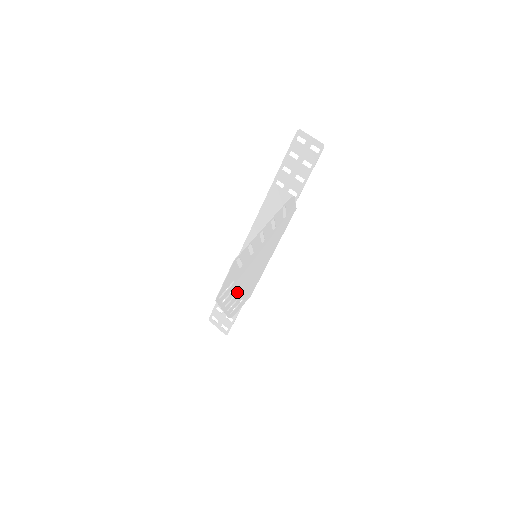
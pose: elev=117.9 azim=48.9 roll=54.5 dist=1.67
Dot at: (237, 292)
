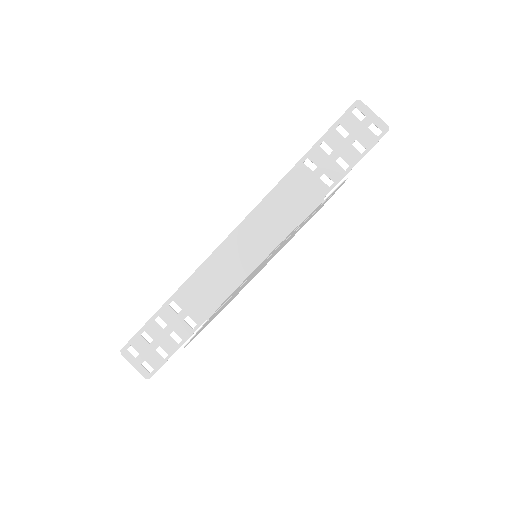
Dot at: (190, 311)
